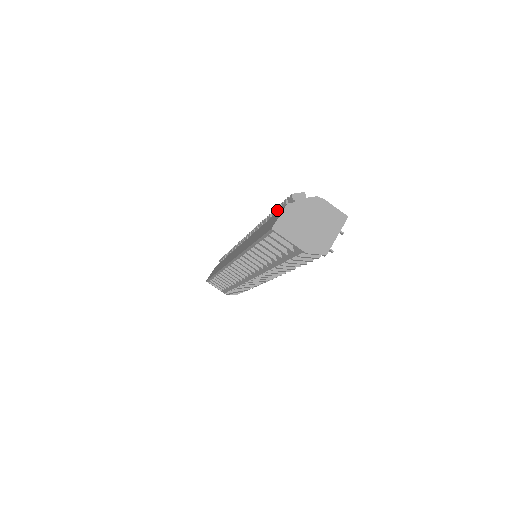
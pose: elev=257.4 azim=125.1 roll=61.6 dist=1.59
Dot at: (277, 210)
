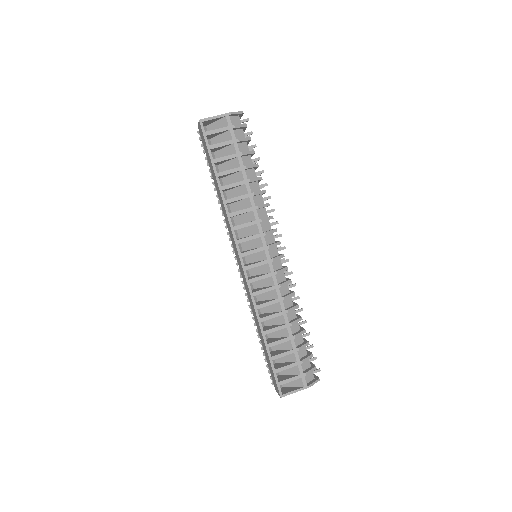
Dot at: (208, 164)
